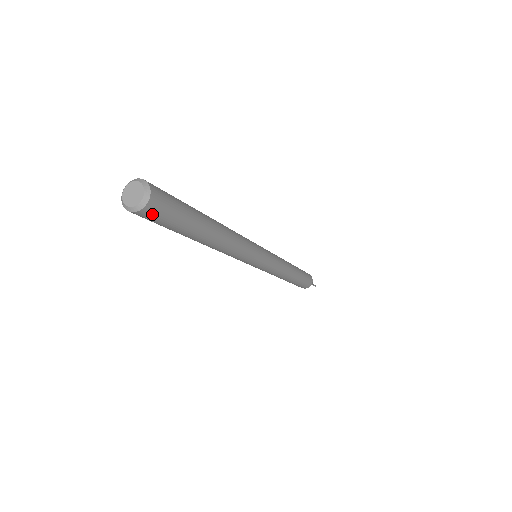
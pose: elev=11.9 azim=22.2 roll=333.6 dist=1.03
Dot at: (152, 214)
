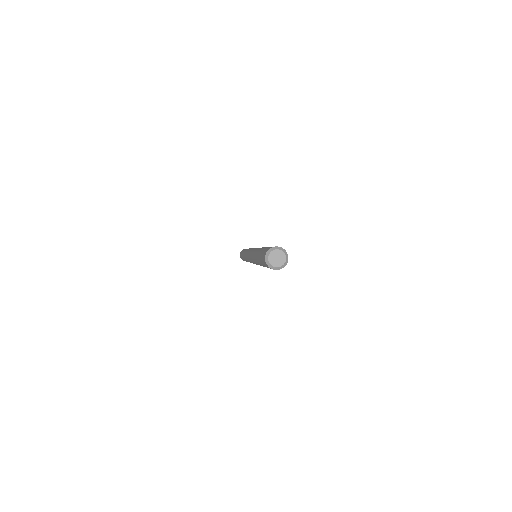
Dot at: occluded
